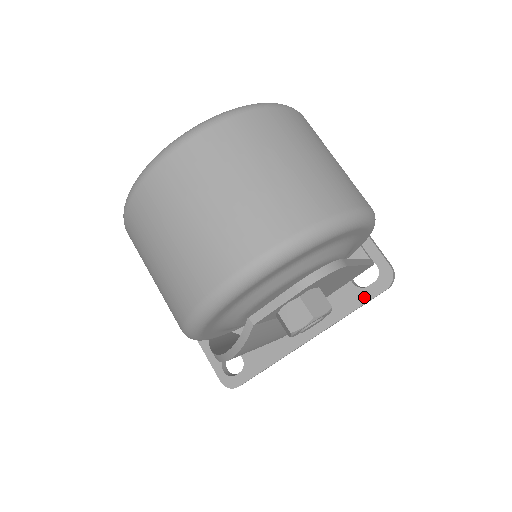
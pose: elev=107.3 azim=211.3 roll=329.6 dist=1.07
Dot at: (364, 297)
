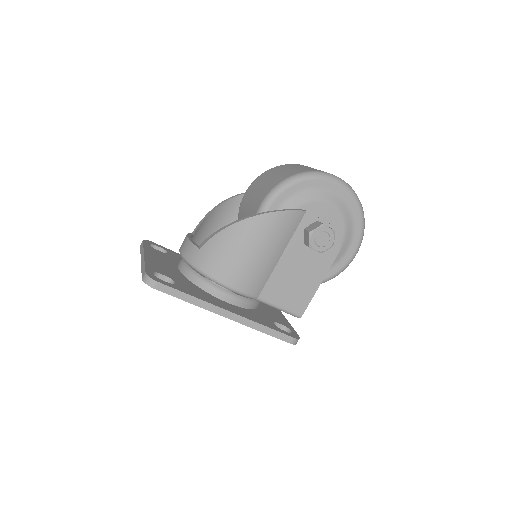
Dot at: (279, 330)
